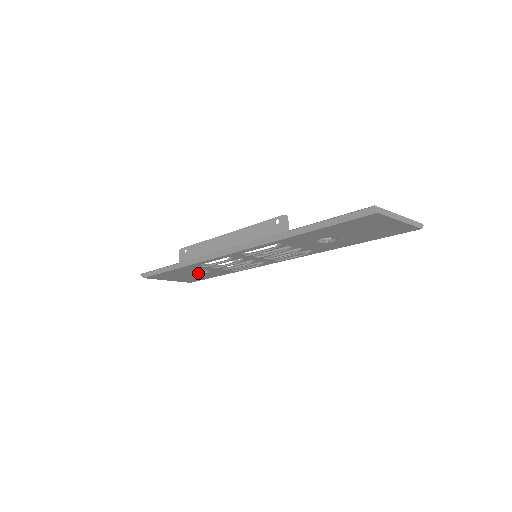
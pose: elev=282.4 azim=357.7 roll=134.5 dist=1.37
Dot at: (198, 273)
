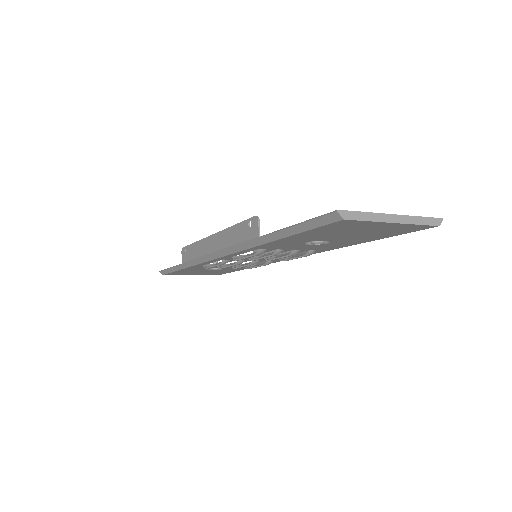
Dot at: (214, 270)
